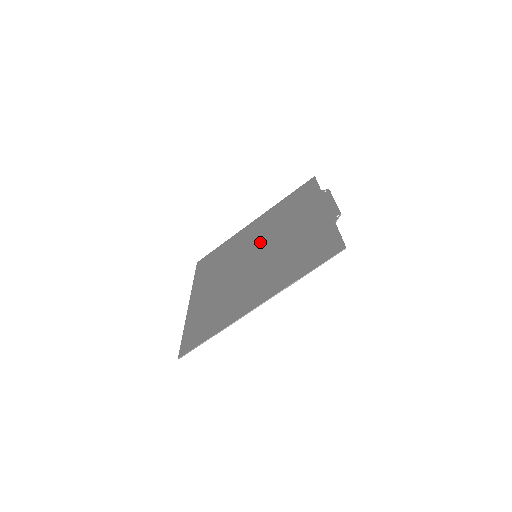
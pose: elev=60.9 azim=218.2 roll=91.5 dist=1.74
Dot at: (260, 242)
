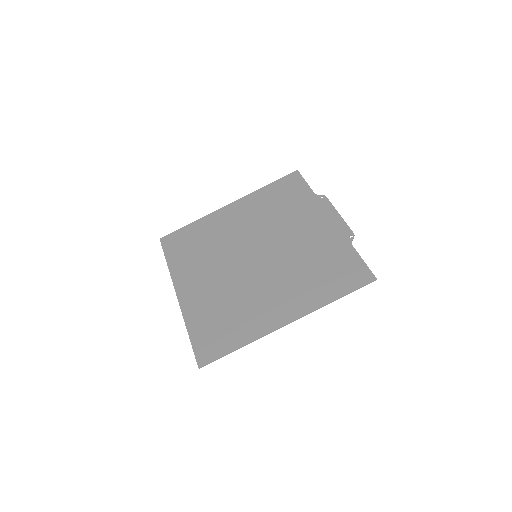
Dot at: (255, 239)
